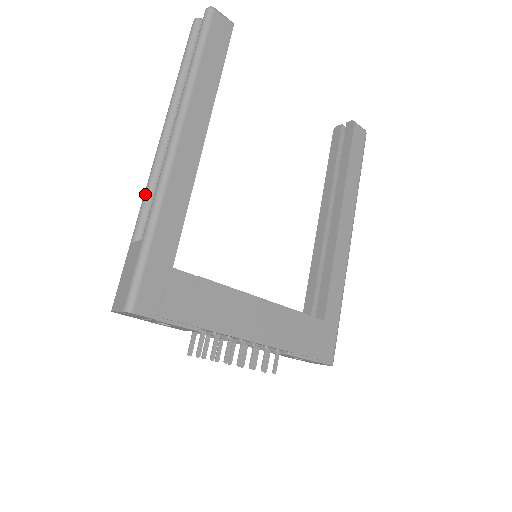
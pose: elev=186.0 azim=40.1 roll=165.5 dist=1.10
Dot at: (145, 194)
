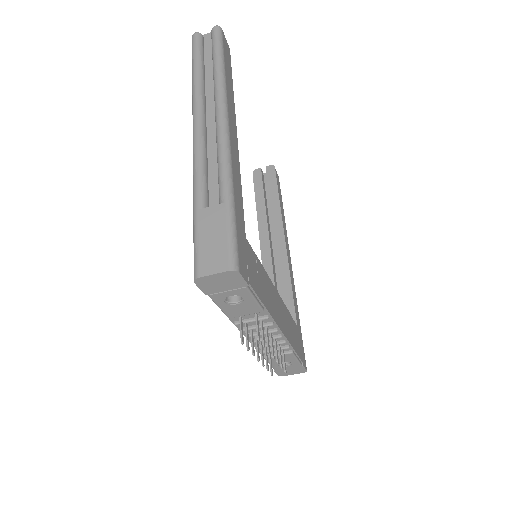
Dot at: (199, 166)
